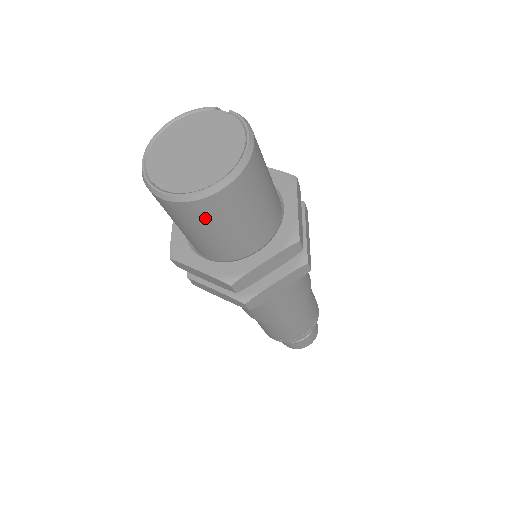
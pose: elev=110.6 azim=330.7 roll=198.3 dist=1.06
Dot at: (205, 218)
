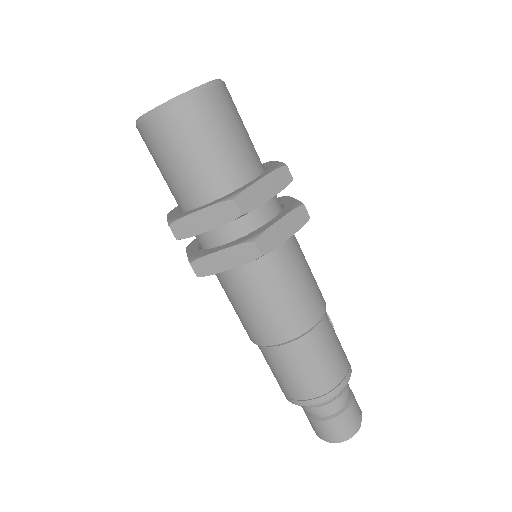
Dot at: (154, 146)
